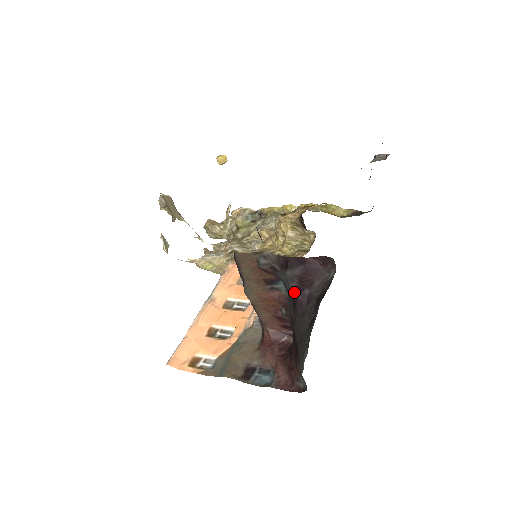
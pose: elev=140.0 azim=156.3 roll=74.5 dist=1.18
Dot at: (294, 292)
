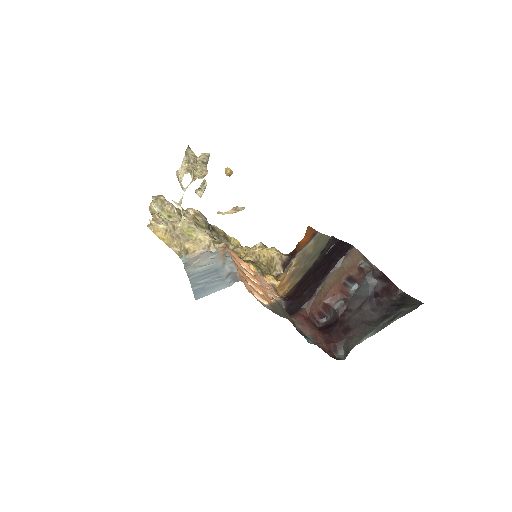
Dot at: (373, 294)
